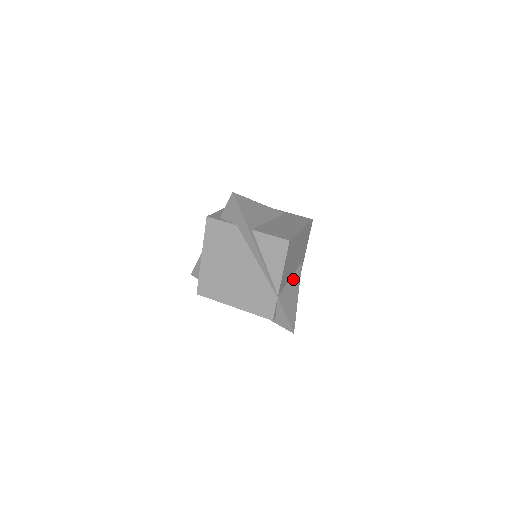
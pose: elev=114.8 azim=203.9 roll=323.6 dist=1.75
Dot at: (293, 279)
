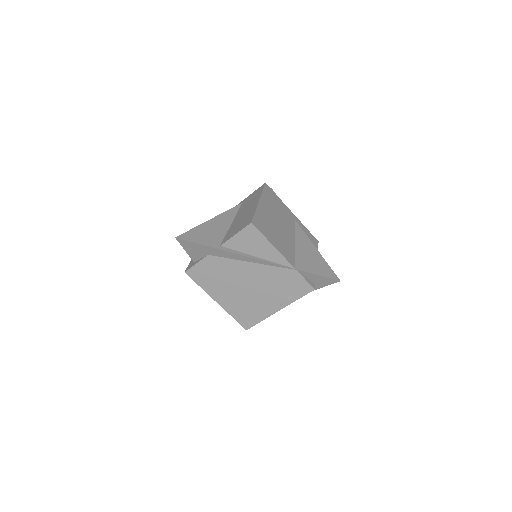
Dot at: (299, 241)
